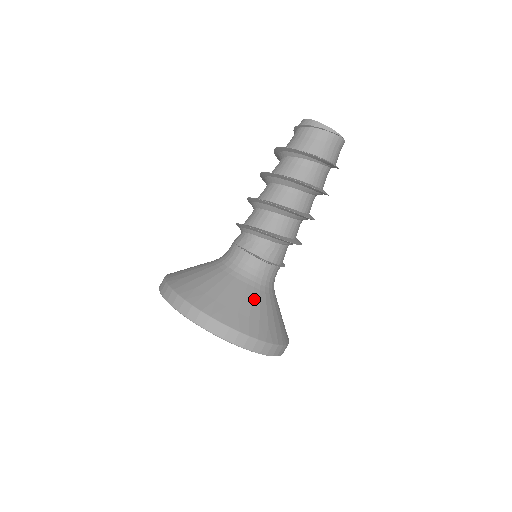
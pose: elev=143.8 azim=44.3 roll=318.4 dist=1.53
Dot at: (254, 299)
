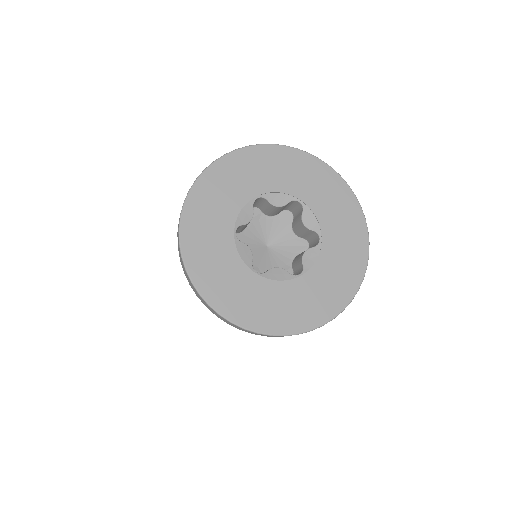
Dot at: occluded
